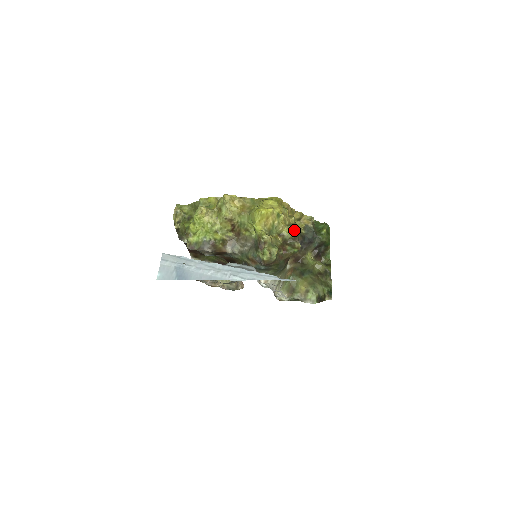
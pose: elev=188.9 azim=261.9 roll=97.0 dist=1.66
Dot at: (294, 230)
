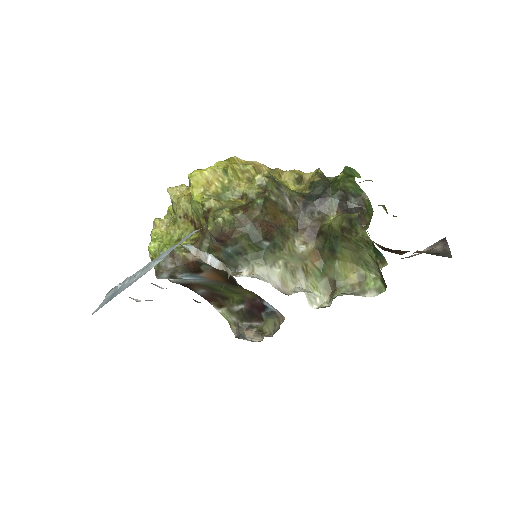
Dot at: (260, 181)
